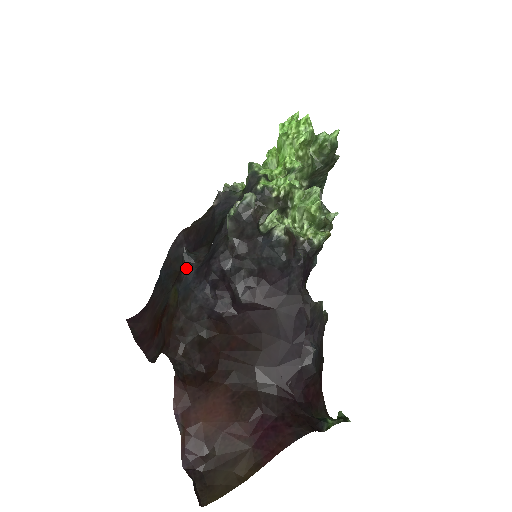
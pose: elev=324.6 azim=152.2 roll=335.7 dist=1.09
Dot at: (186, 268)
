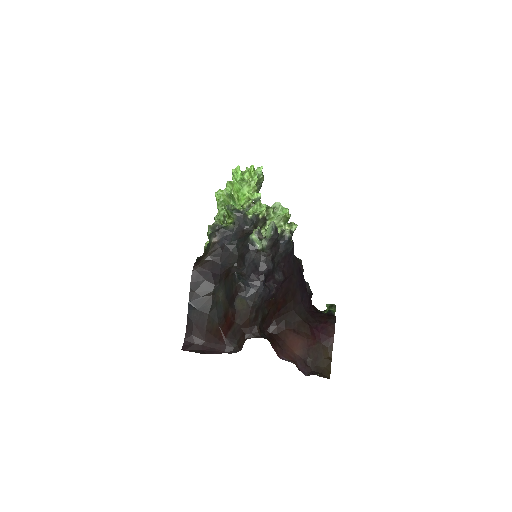
Dot at: (243, 283)
